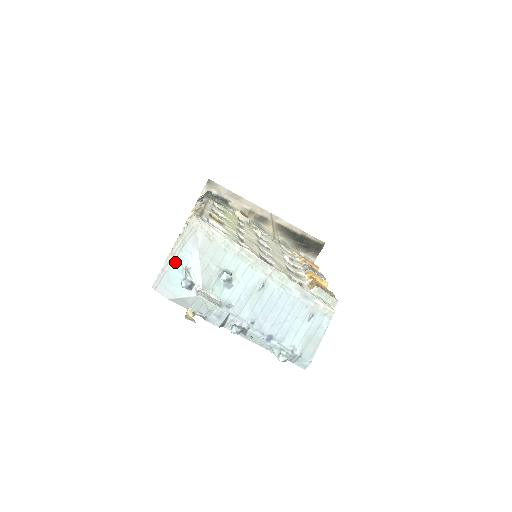
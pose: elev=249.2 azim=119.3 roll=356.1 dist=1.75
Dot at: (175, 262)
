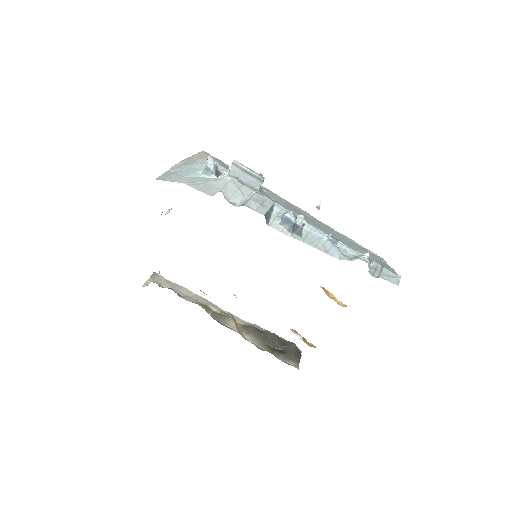
Dot at: (187, 167)
